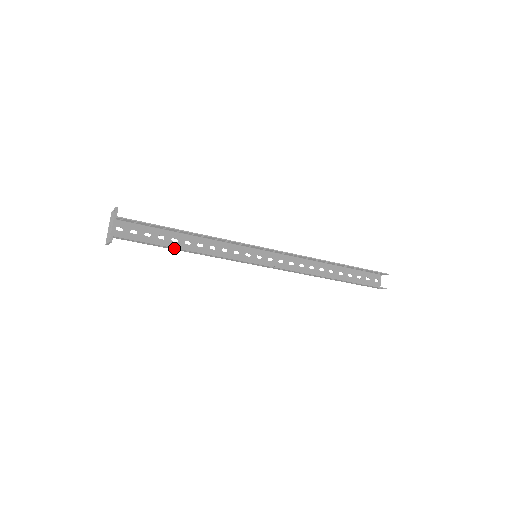
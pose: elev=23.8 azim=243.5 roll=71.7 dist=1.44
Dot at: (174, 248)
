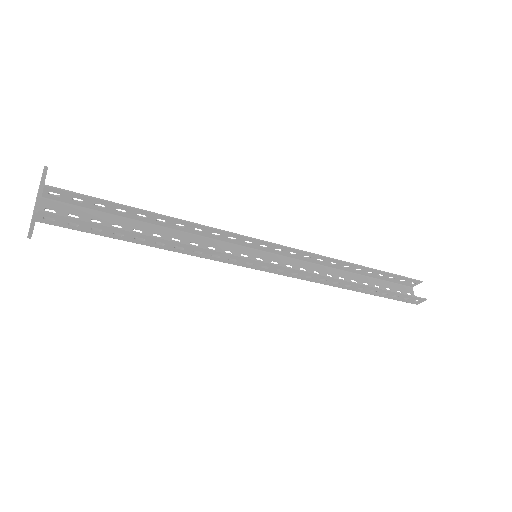
Dot at: (139, 235)
